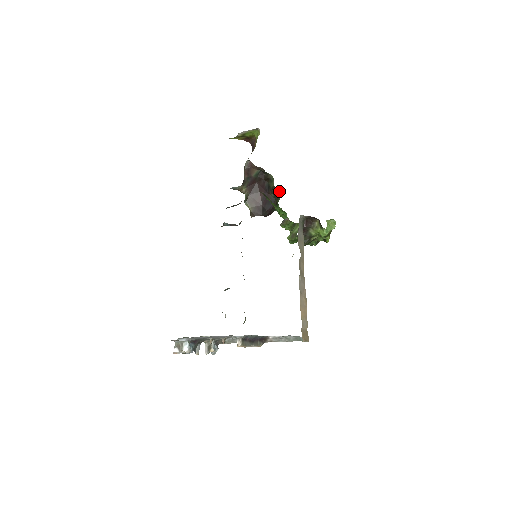
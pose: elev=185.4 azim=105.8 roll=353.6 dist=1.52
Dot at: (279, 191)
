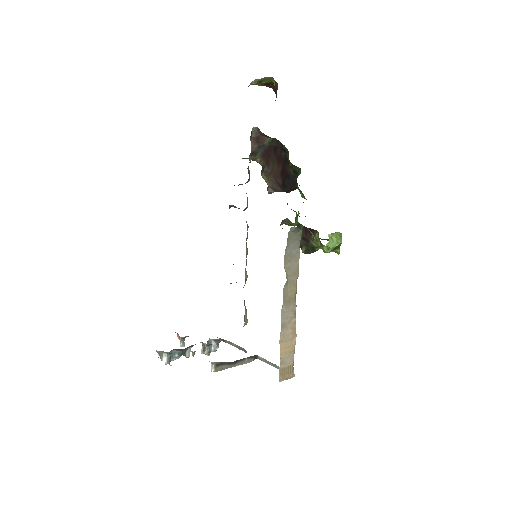
Dot at: (296, 167)
